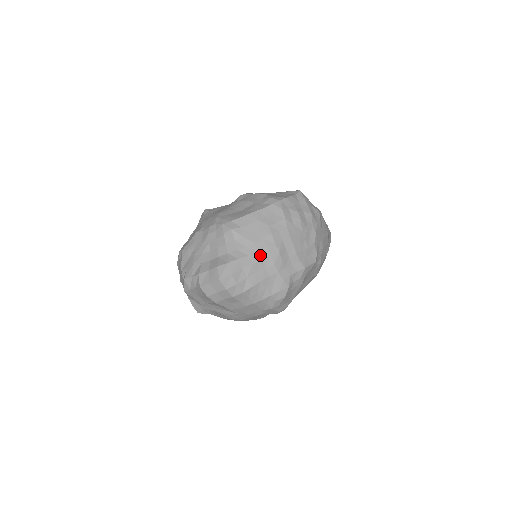
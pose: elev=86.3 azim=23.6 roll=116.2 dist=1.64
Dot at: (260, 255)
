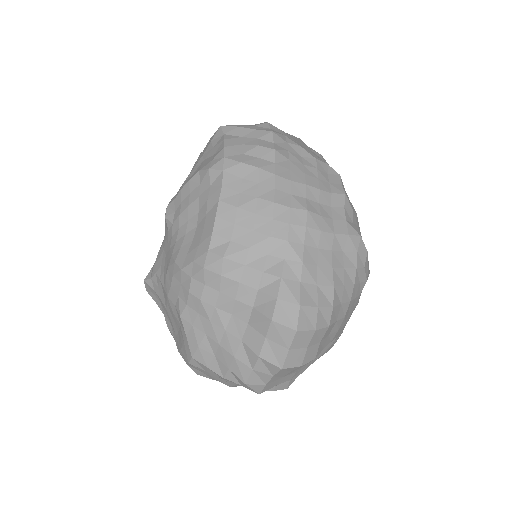
Dot at: (295, 241)
